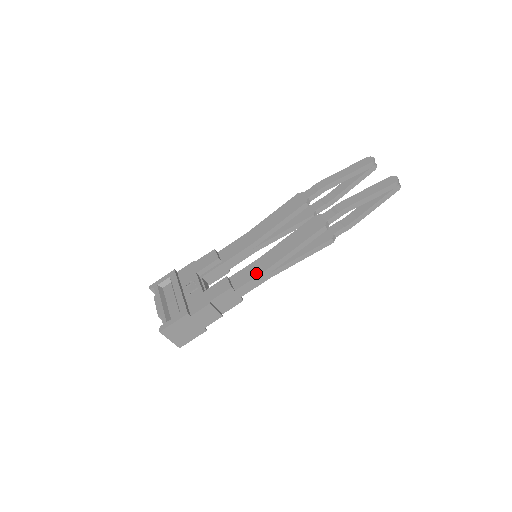
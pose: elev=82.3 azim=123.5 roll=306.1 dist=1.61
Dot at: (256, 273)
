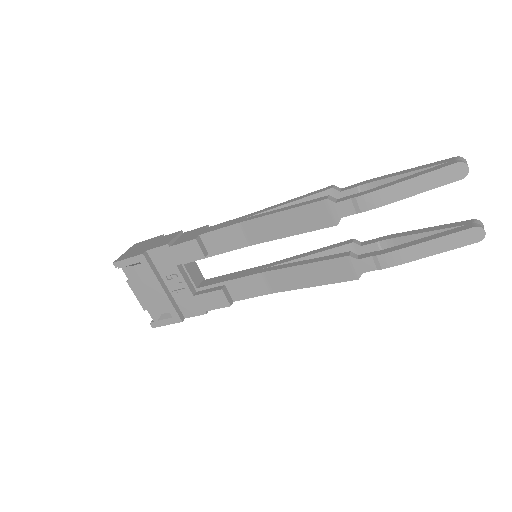
Dot at: (260, 292)
